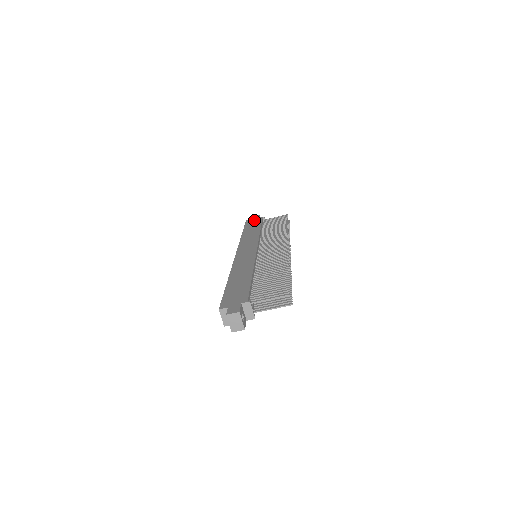
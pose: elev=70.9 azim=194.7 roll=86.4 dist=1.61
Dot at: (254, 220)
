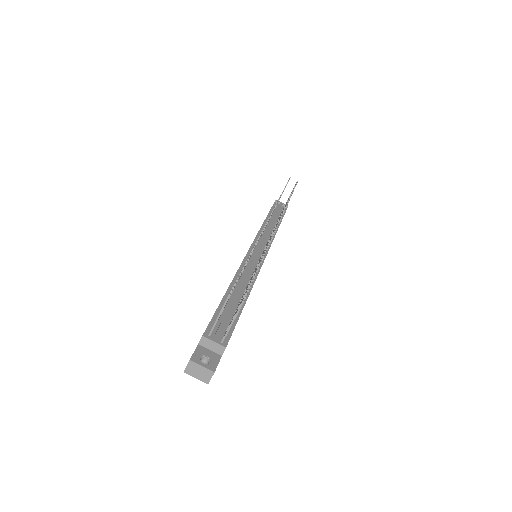
Dot at: occluded
